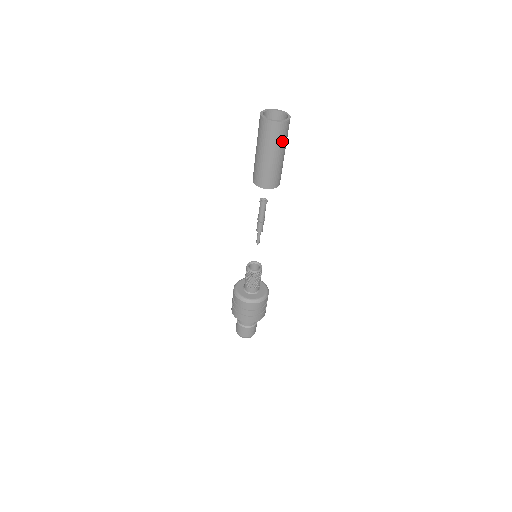
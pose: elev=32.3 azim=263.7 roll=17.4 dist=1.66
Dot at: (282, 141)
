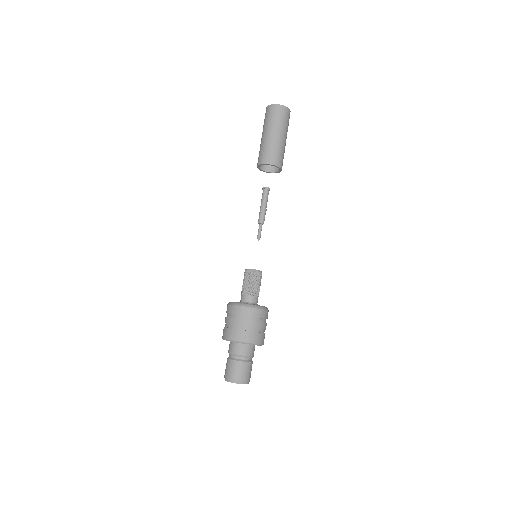
Dot at: (285, 124)
